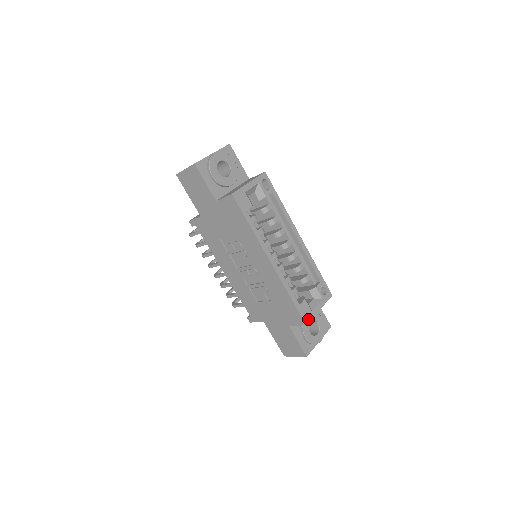
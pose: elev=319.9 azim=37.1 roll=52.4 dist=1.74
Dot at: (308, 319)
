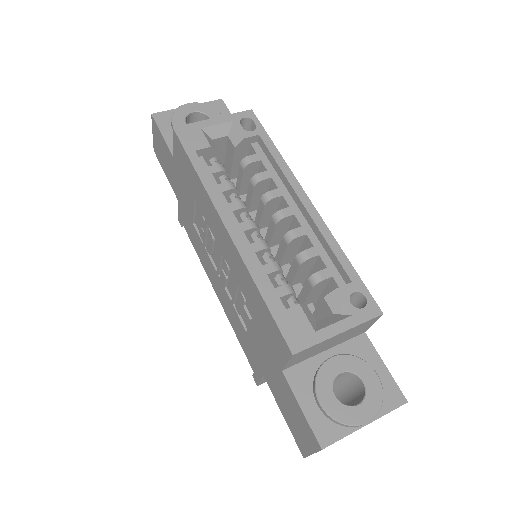
Dot at: (300, 344)
